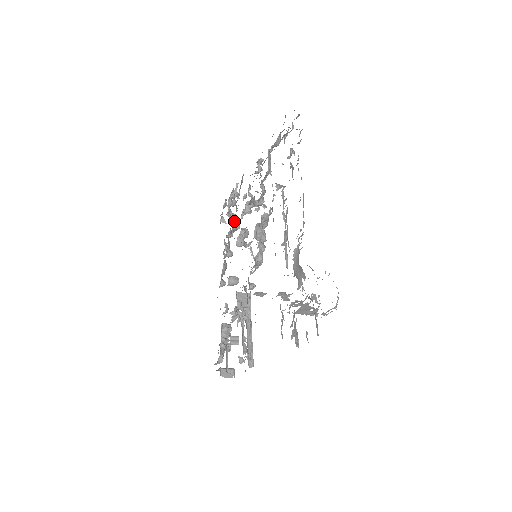
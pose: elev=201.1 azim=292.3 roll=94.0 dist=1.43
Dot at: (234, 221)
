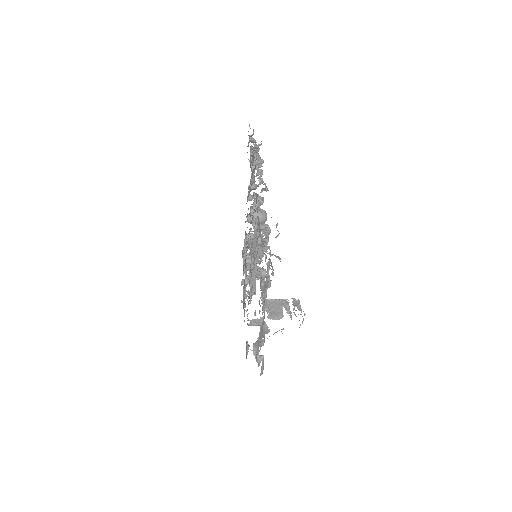
Dot at: (256, 169)
